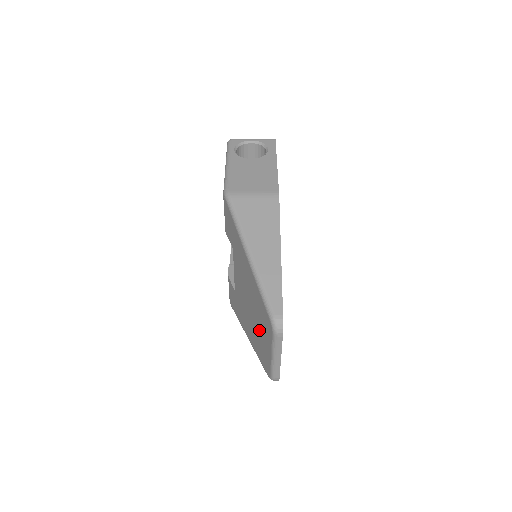
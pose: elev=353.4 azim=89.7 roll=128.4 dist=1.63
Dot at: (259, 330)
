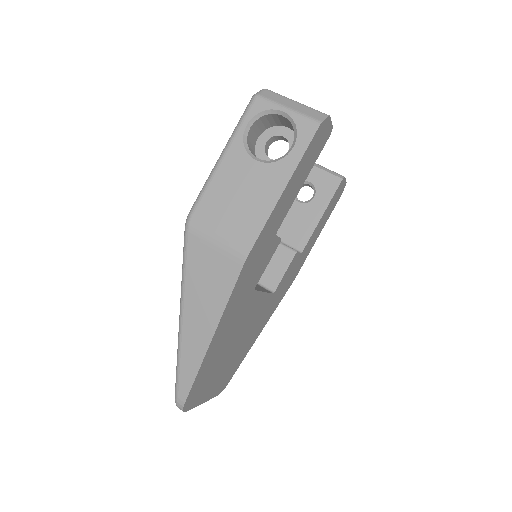
Dot at: occluded
